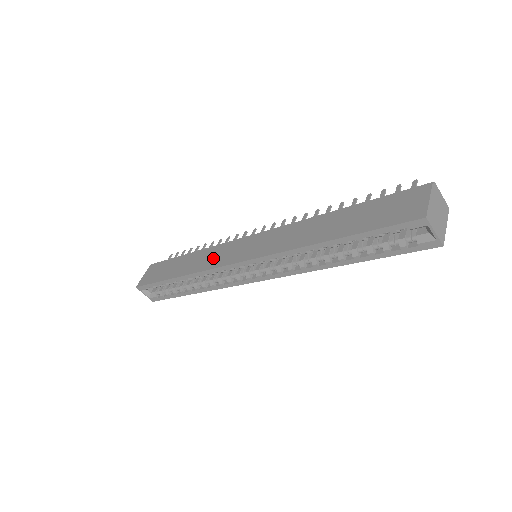
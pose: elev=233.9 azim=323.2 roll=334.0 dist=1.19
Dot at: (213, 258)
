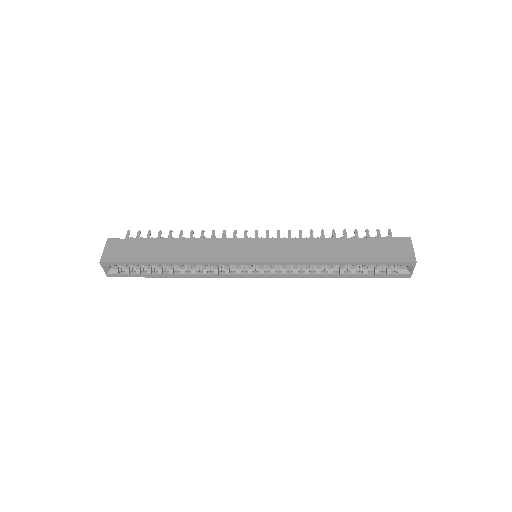
Dot at: (215, 251)
